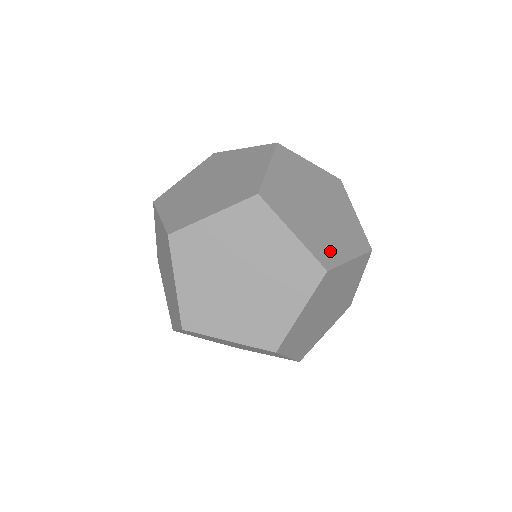
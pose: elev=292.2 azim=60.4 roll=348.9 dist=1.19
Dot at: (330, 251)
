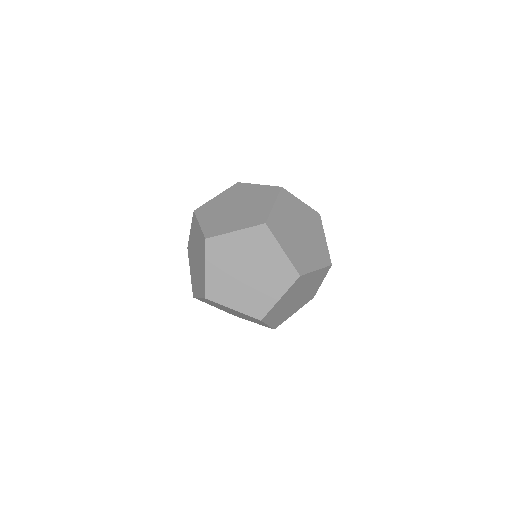
Dot at: occluded
